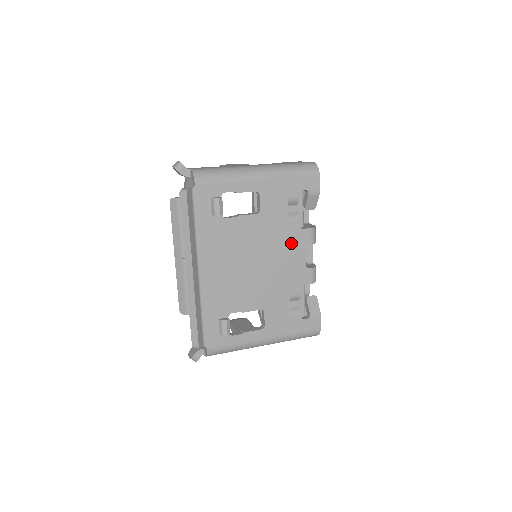
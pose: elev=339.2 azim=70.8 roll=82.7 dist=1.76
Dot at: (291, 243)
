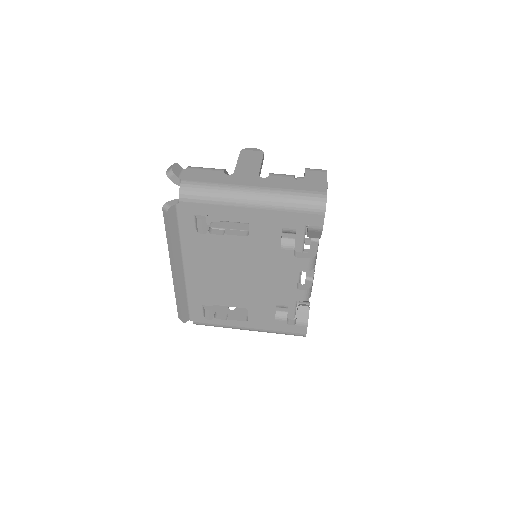
Dot at: (282, 266)
